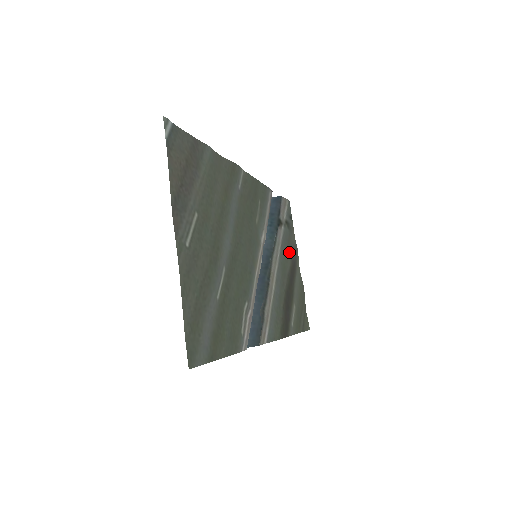
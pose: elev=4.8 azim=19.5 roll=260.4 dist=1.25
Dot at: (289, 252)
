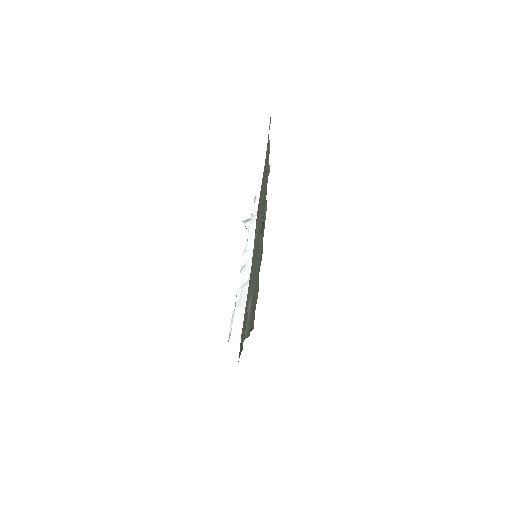
Dot at: occluded
